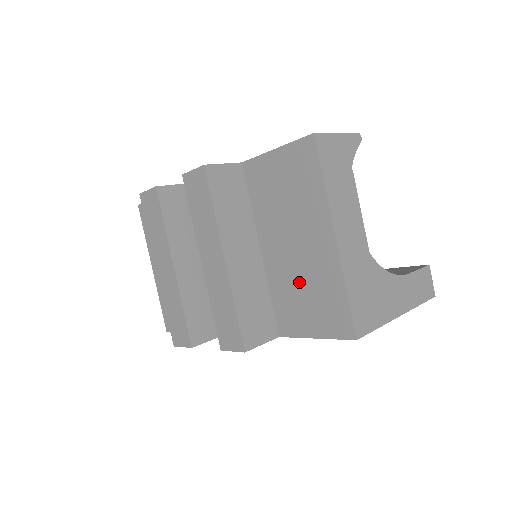
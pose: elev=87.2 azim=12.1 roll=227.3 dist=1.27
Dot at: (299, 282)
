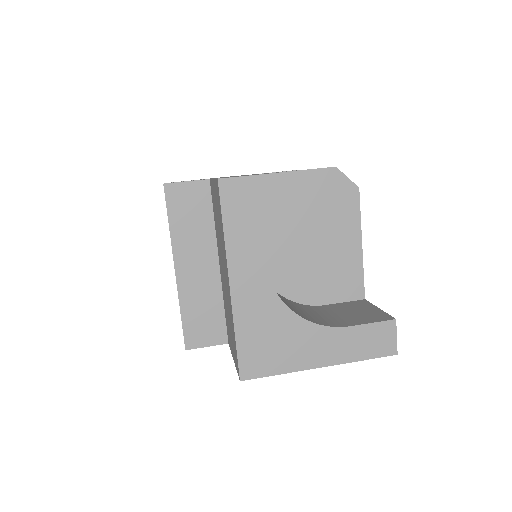
Dot at: (227, 307)
